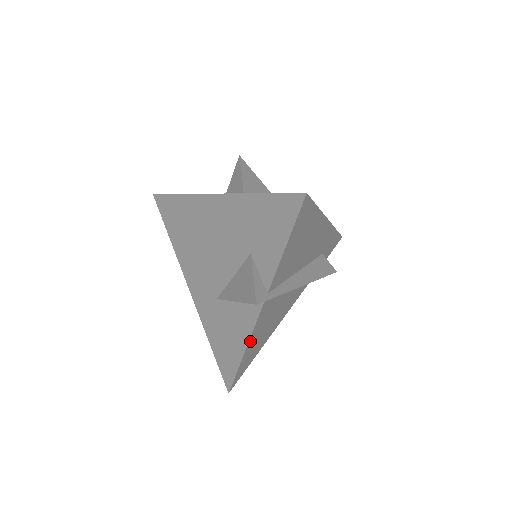
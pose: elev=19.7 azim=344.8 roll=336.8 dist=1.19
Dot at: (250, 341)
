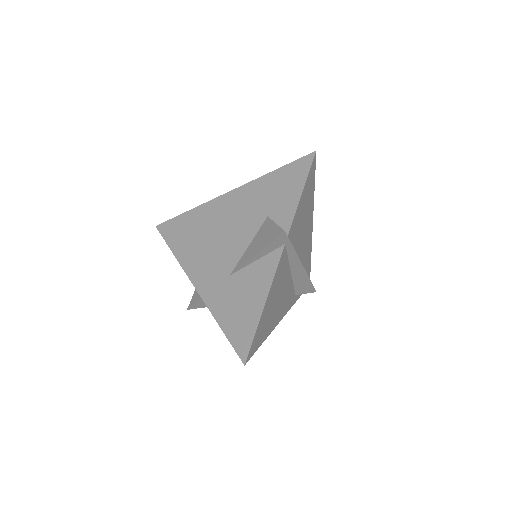
Dot at: (269, 296)
